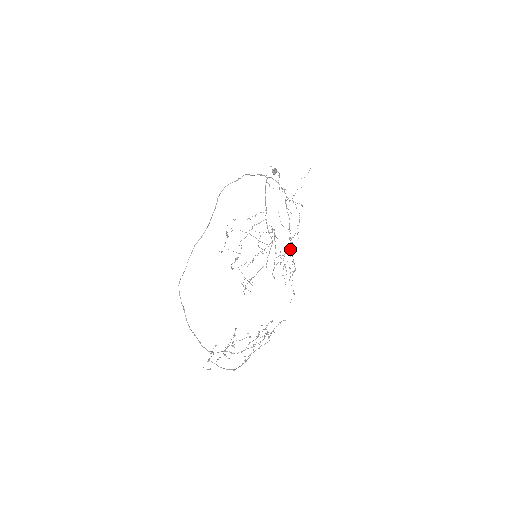
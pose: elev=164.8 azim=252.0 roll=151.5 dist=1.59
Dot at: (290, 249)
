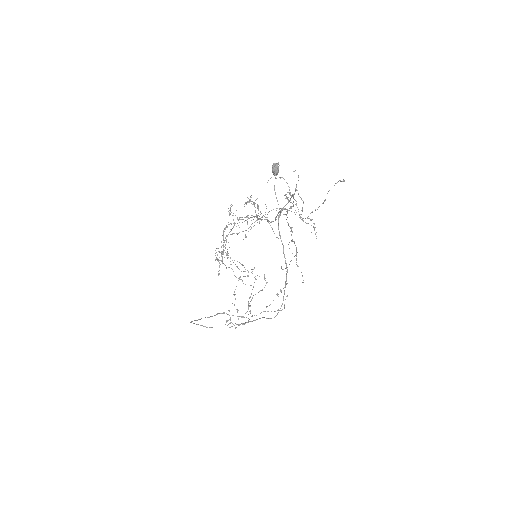
Dot at: occluded
